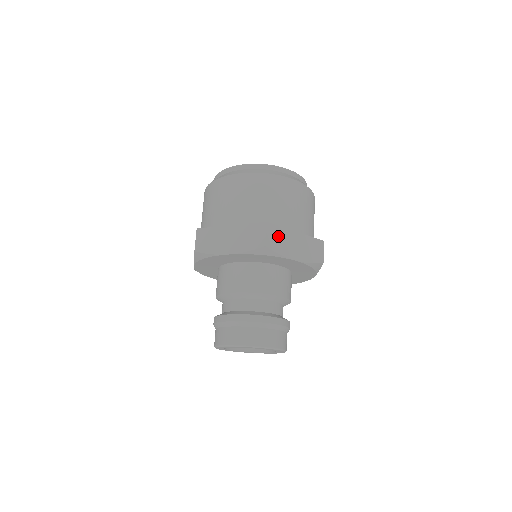
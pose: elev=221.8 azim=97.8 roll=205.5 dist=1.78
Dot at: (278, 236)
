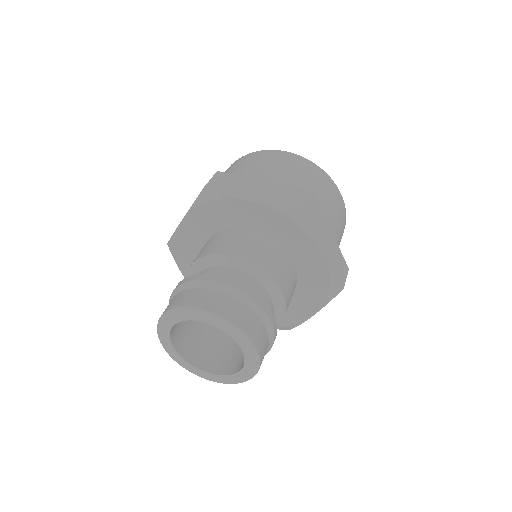
Dot at: (317, 215)
